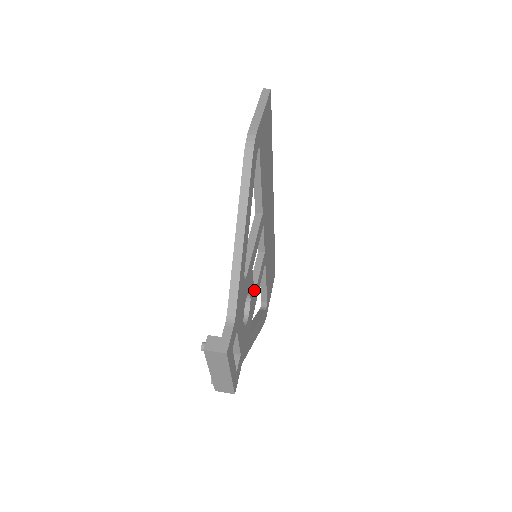
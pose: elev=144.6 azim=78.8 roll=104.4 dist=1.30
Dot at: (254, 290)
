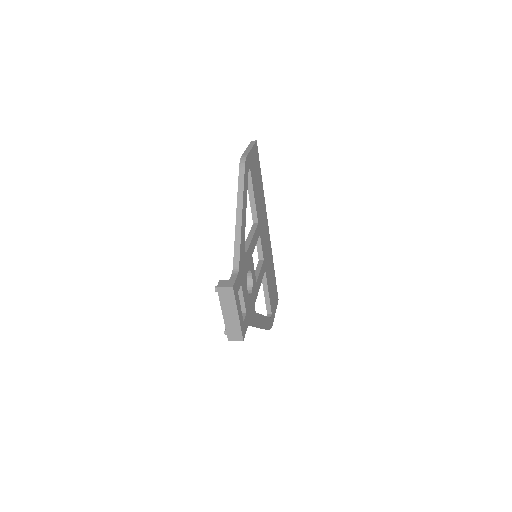
Dot at: (256, 280)
